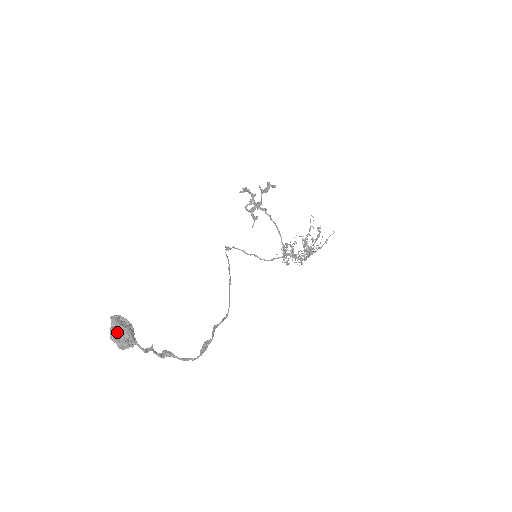
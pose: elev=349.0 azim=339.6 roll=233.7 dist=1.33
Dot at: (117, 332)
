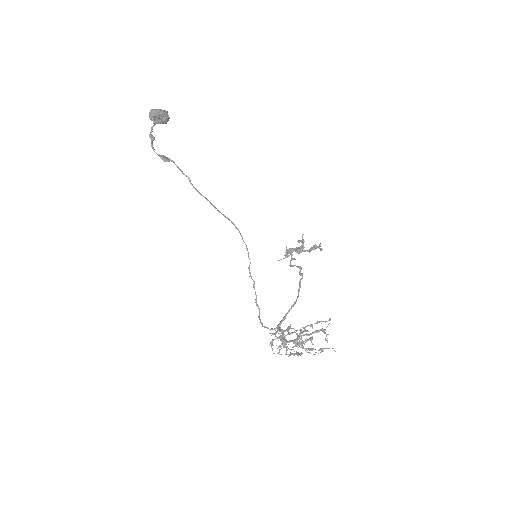
Dot at: occluded
